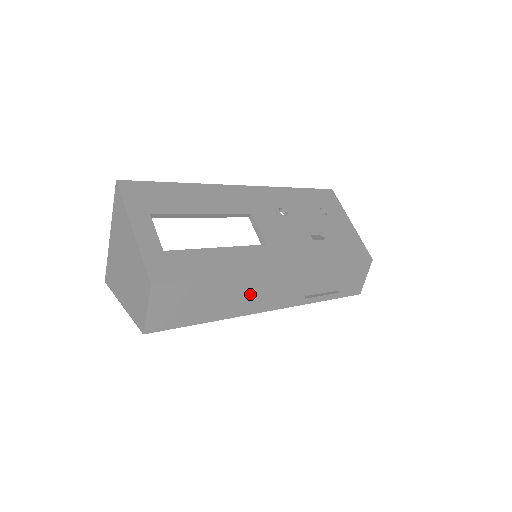
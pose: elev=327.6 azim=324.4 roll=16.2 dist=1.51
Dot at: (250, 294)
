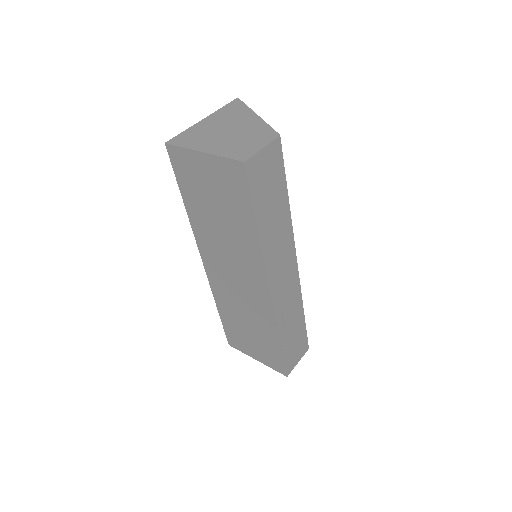
Dot at: (280, 249)
